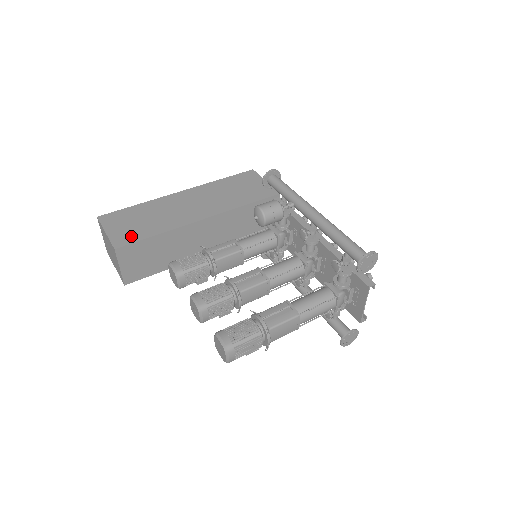
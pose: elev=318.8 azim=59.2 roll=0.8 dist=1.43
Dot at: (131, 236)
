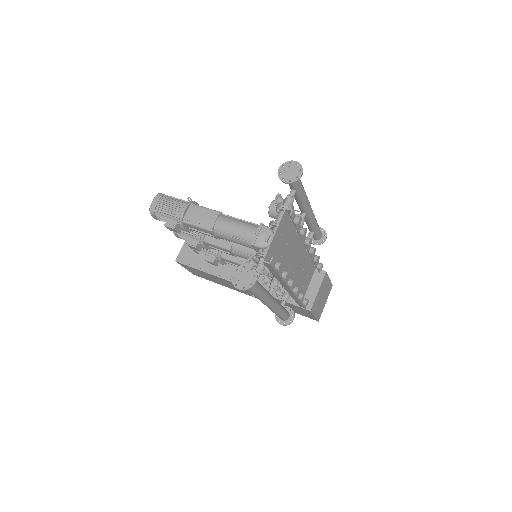
Dot at: occluded
